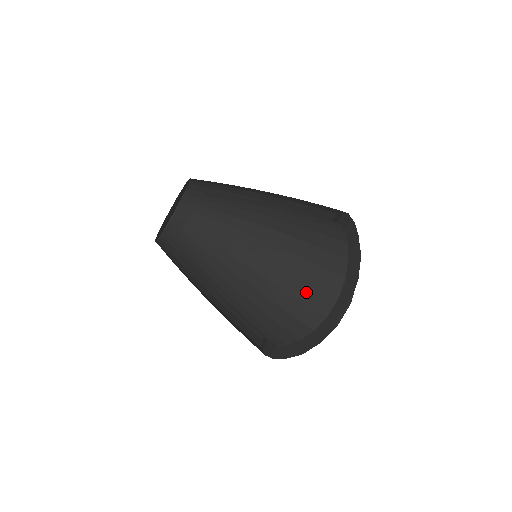
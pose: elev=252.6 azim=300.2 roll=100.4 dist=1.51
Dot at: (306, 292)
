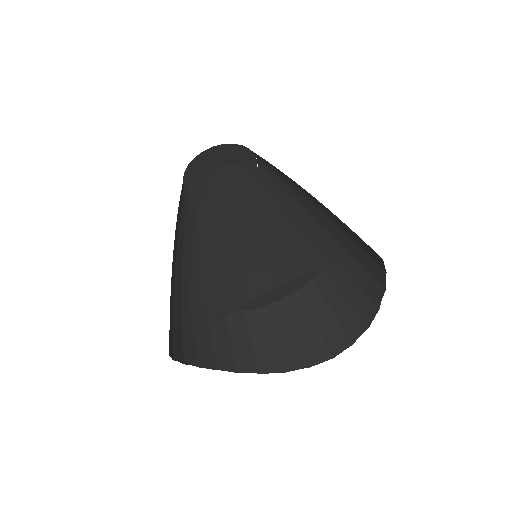
Dot at: (228, 277)
